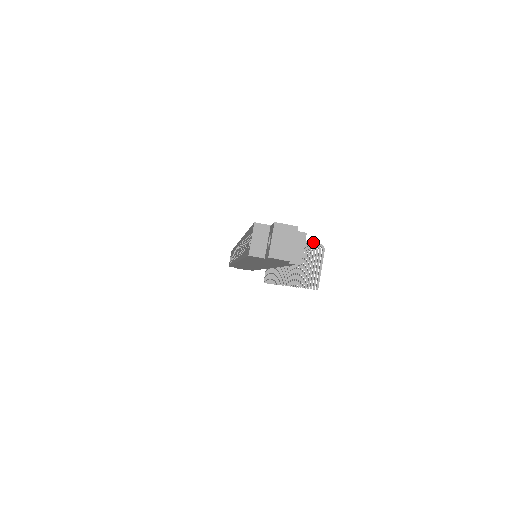
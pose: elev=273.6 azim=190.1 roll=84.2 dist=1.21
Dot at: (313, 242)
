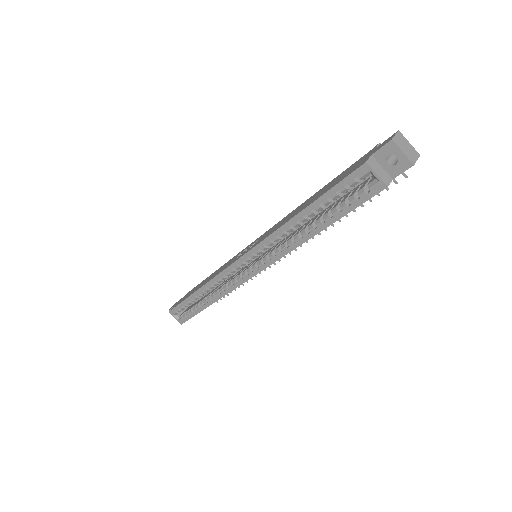
Dot at: occluded
